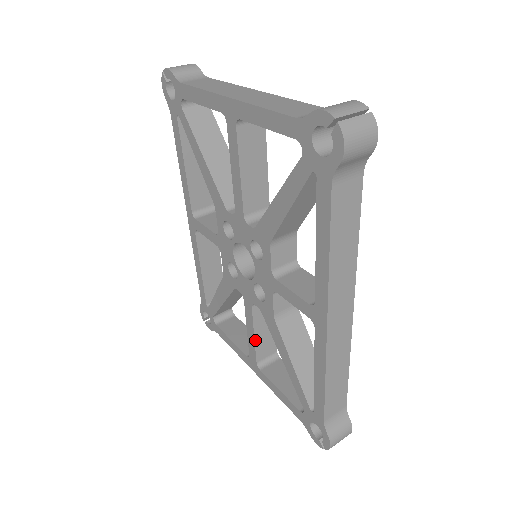
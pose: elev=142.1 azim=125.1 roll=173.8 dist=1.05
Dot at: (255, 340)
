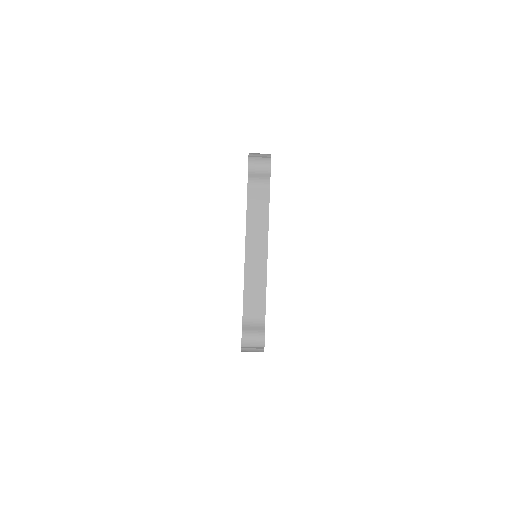
Dot at: occluded
